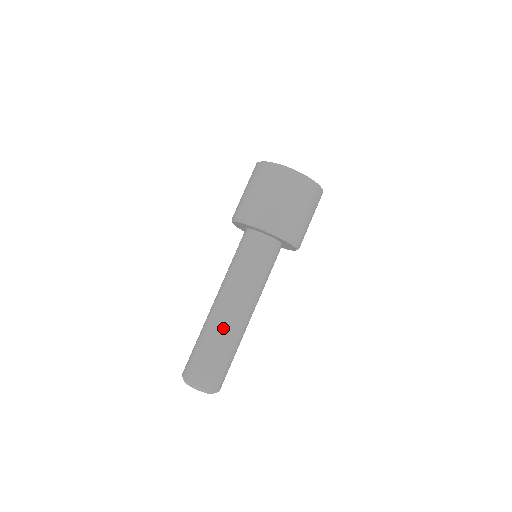
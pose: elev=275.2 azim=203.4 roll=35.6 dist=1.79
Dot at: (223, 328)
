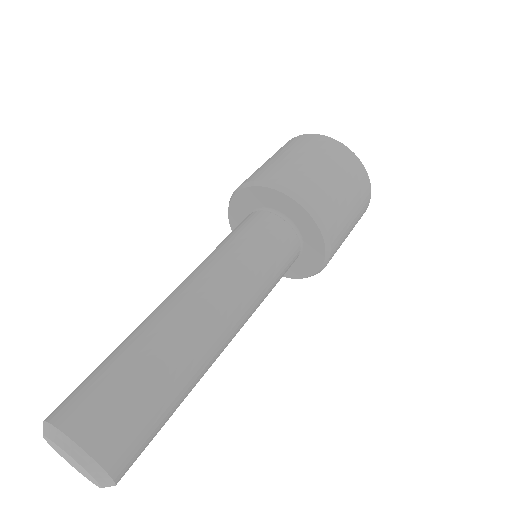
Dot at: (179, 336)
